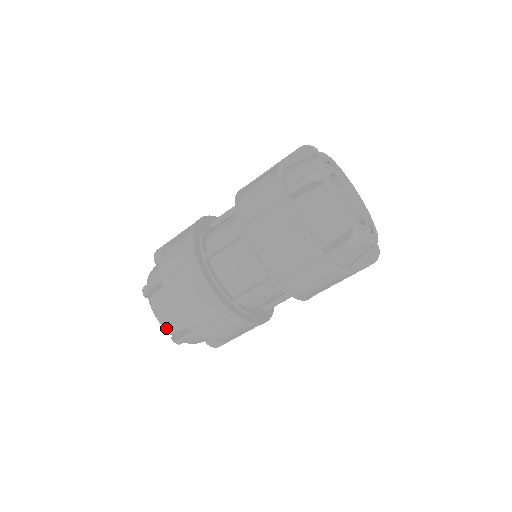
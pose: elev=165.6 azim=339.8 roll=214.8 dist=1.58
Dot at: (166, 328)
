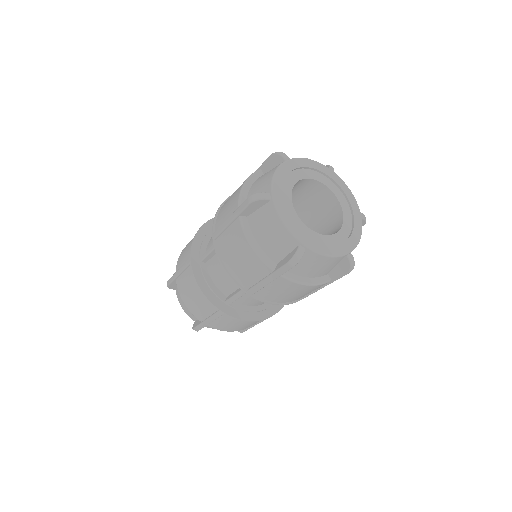
Dot at: occluded
